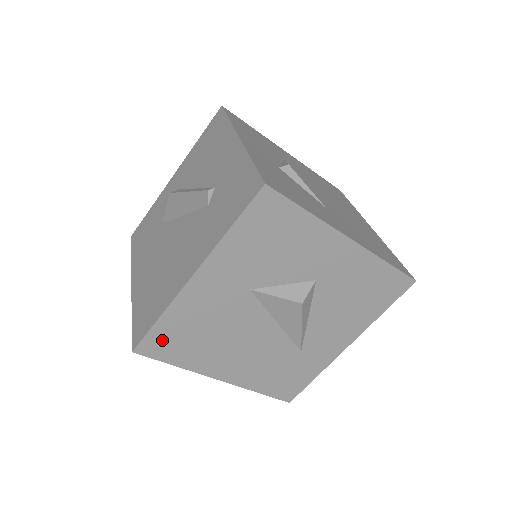
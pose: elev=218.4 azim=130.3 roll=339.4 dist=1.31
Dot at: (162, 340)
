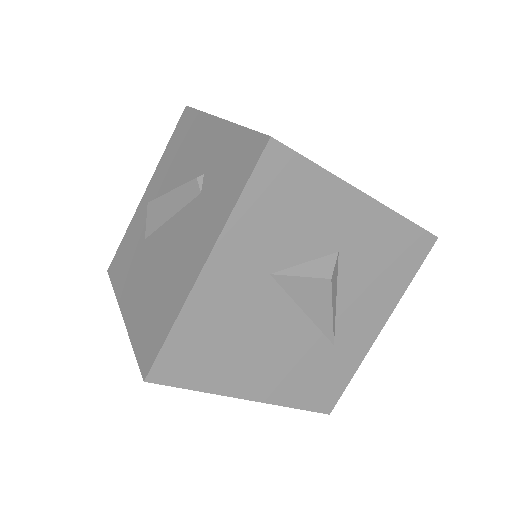
Dot at: (178, 358)
